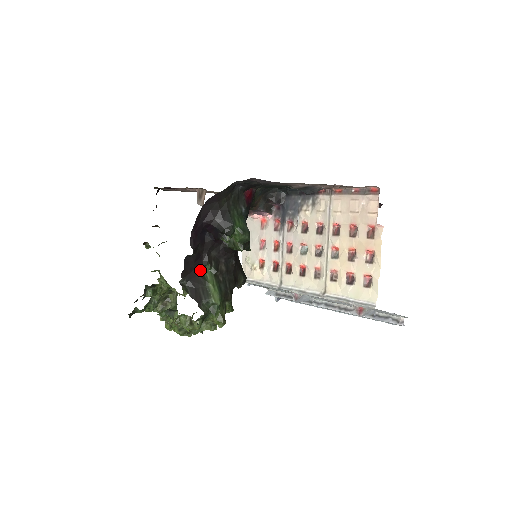
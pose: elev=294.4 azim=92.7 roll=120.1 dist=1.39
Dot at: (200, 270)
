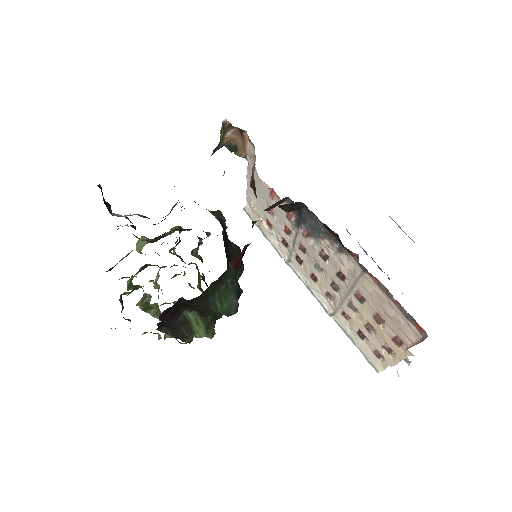
Dot at: (179, 315)
